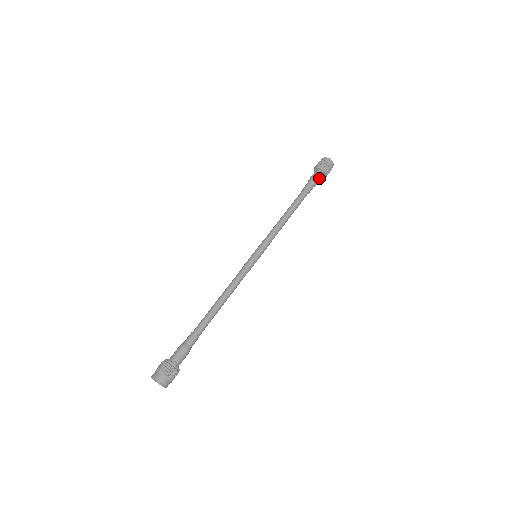
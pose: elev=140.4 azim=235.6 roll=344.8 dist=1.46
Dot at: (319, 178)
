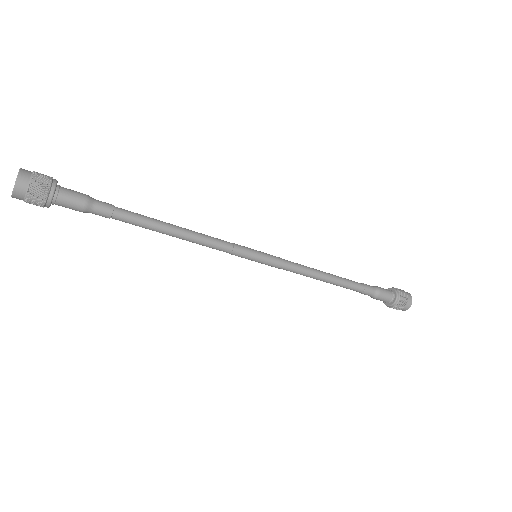
Dot at: (386, 293)
